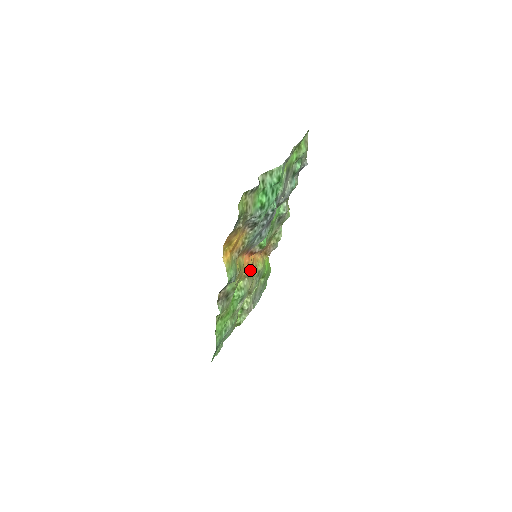
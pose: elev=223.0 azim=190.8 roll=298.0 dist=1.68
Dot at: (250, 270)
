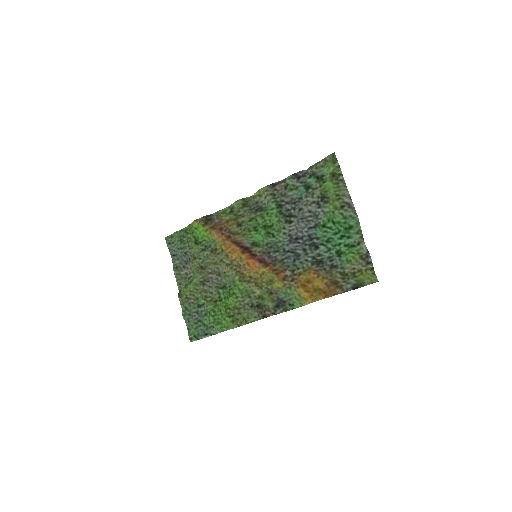
Dot at: (244, 266)
